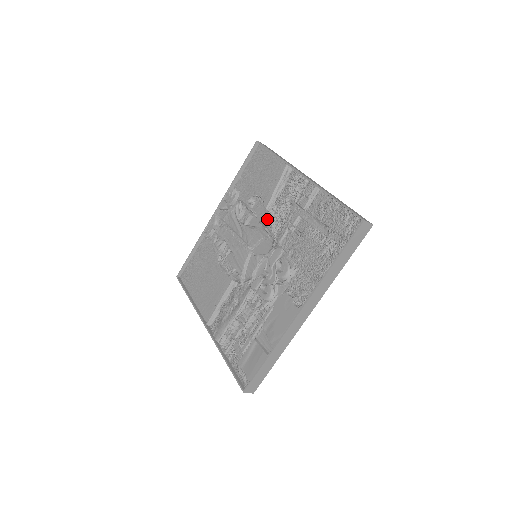
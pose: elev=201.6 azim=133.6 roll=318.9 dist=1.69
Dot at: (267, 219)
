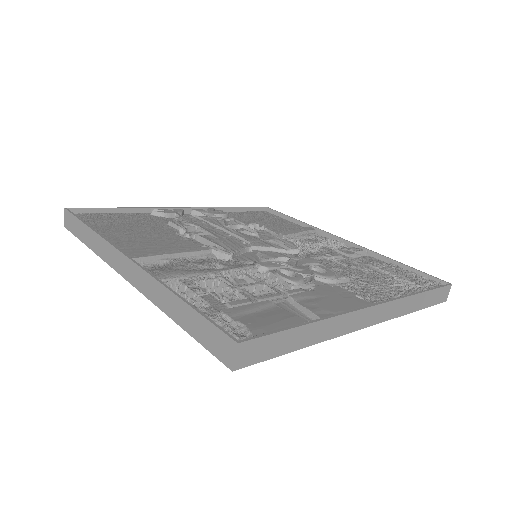
Dot at: (287, 240)
